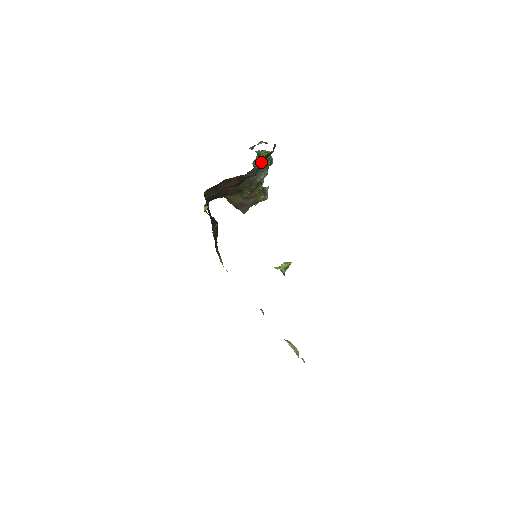
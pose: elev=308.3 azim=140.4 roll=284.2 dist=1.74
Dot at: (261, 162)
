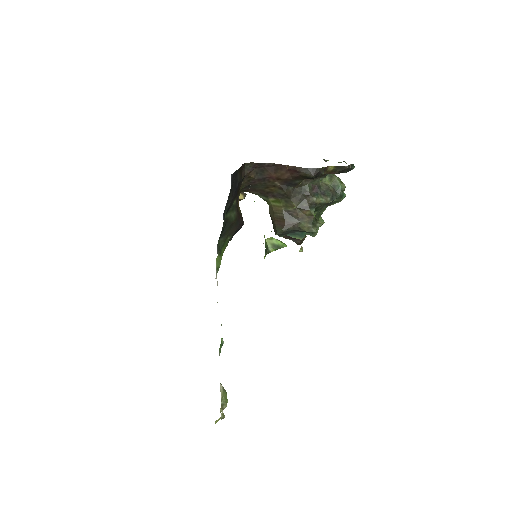
Dot at: (329, 186)
